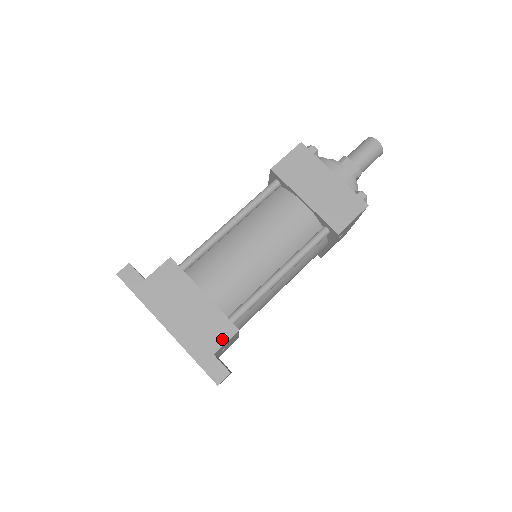
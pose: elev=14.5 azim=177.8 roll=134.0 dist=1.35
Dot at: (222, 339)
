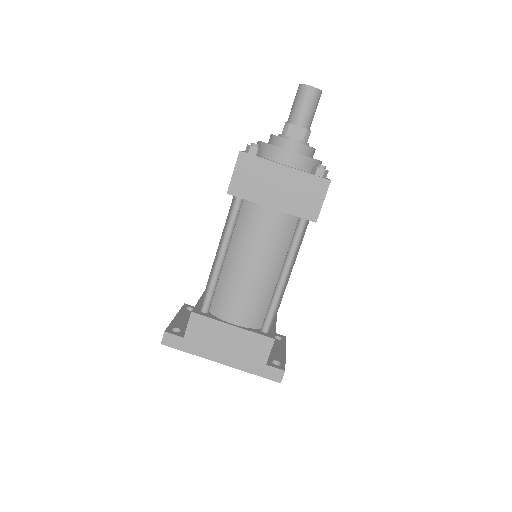
Dot at: (266, 352)
